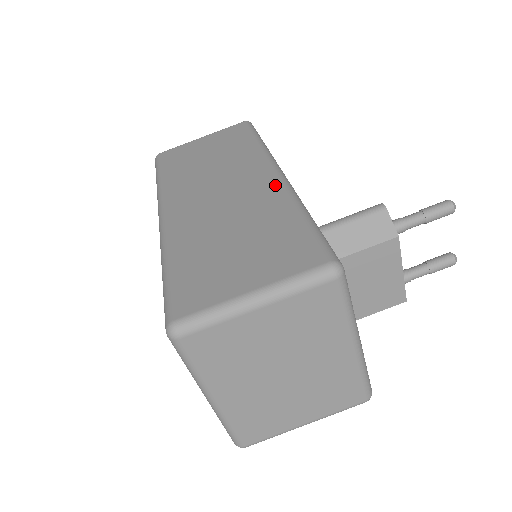
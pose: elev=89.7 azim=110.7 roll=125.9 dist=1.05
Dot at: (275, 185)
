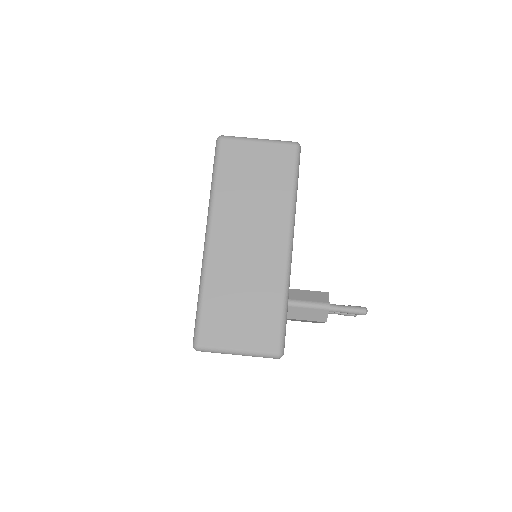
Dot at: (281, 263)
